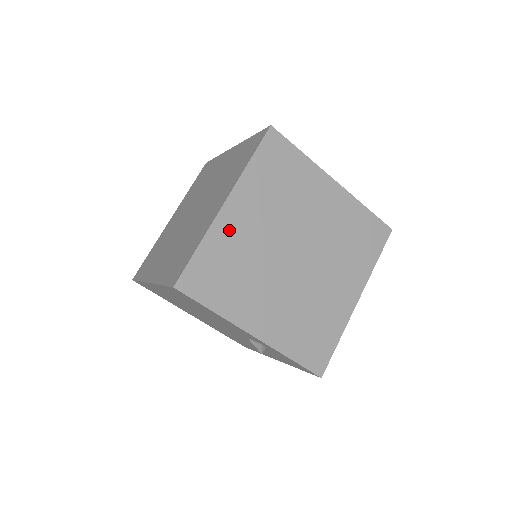
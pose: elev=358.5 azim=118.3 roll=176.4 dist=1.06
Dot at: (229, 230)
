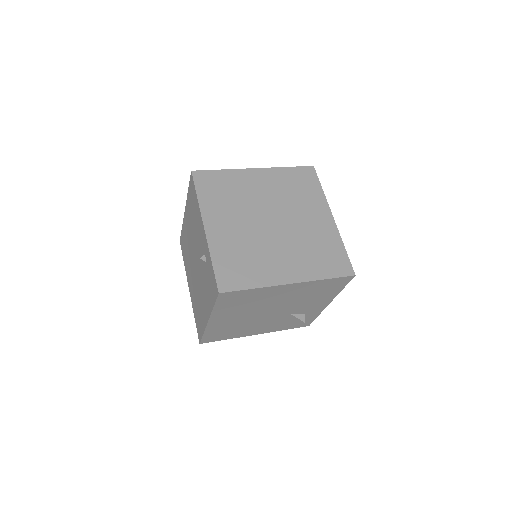
Dot at: (245, 179)
